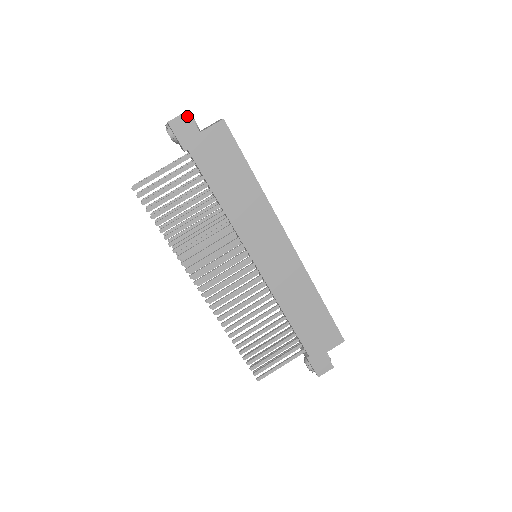
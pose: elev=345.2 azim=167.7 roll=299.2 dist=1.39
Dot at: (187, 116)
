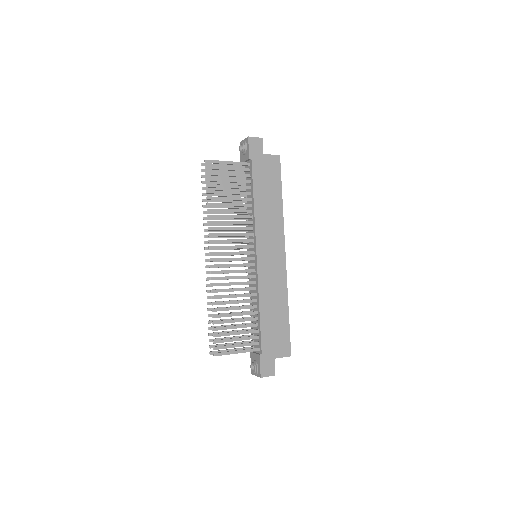
Dot at: (261, 141)
